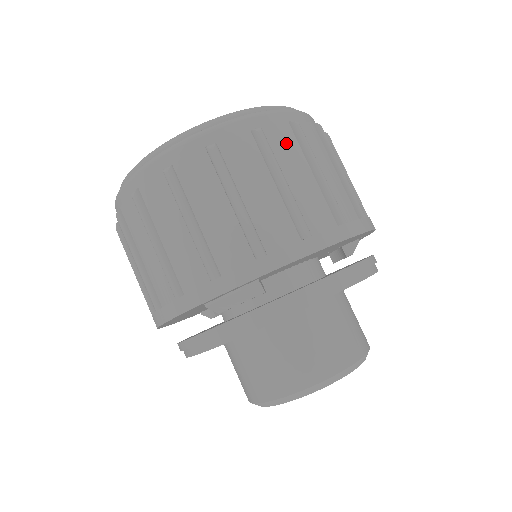
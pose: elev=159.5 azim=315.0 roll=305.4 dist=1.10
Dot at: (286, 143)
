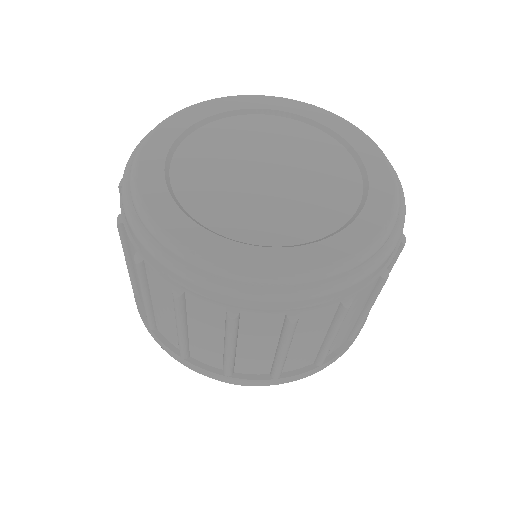
Dot at: (207, 316)
